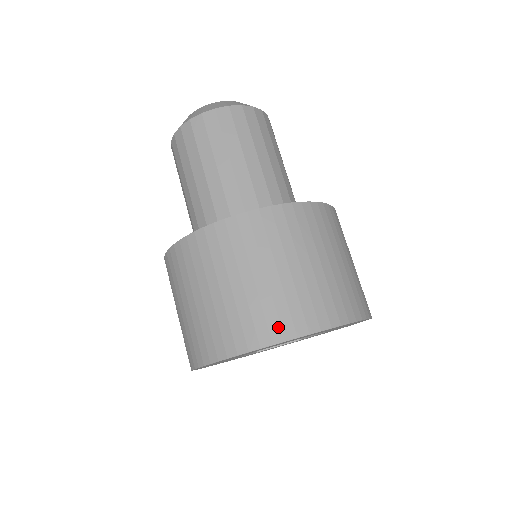
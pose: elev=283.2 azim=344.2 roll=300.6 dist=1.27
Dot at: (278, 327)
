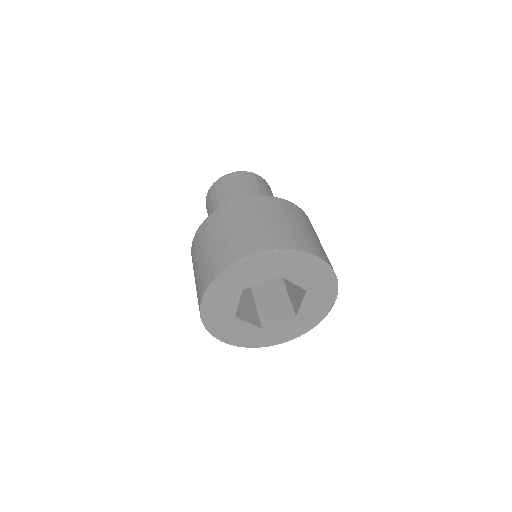
Dot at: (316, 250)
